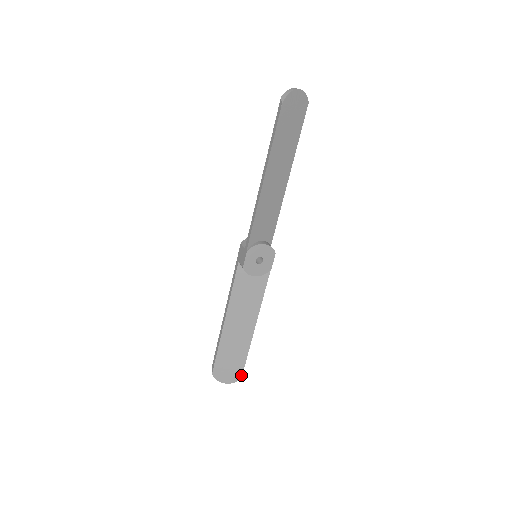
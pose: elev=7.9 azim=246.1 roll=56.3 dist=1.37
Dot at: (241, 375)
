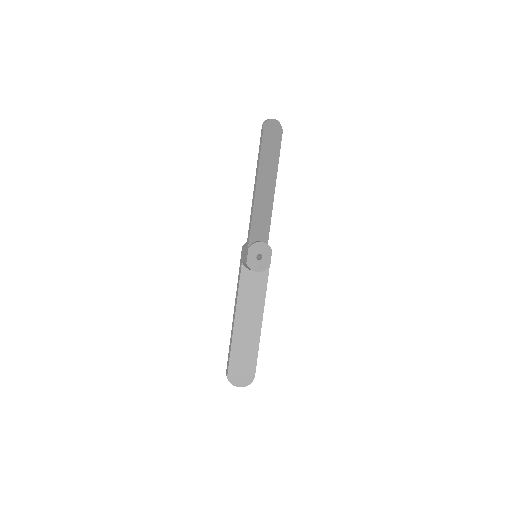
Dot at: (254, 376)
